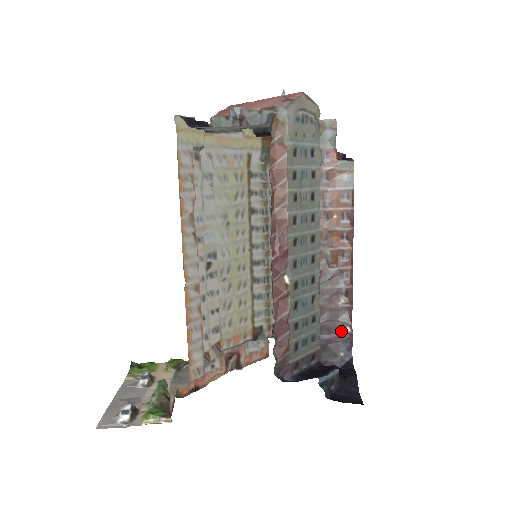
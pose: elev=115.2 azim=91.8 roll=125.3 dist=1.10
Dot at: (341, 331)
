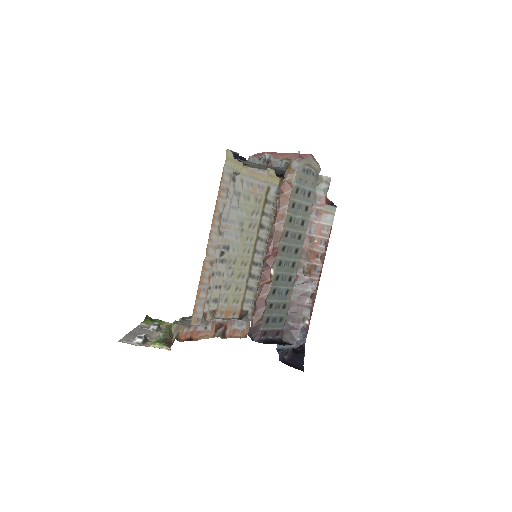
Dot at: (302, 322)
